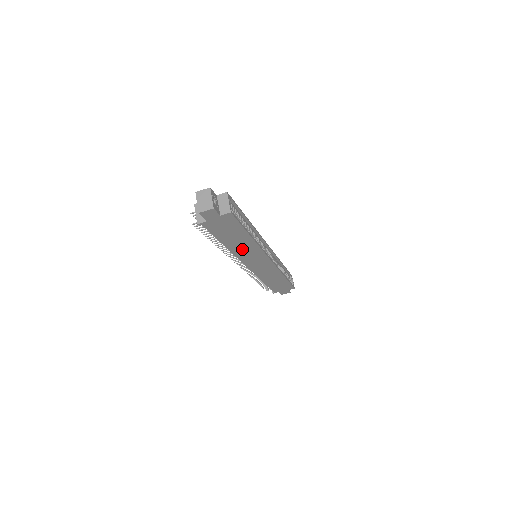
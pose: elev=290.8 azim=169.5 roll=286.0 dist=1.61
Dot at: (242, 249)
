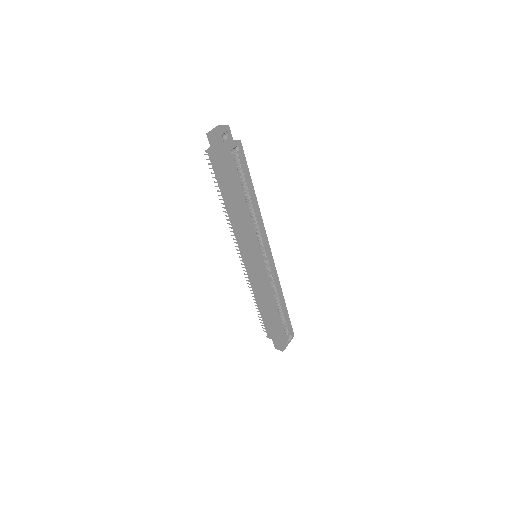
Dot at: (238, 222)
